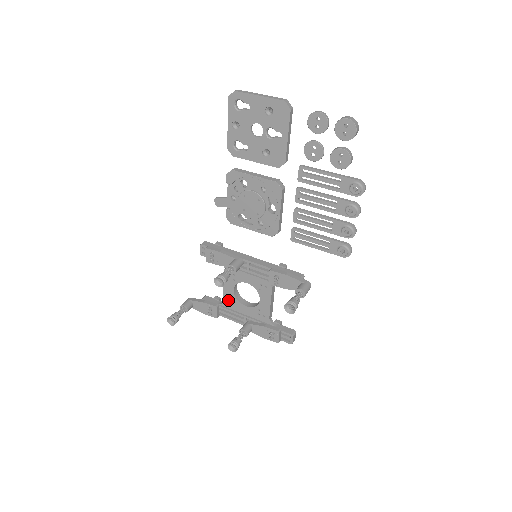
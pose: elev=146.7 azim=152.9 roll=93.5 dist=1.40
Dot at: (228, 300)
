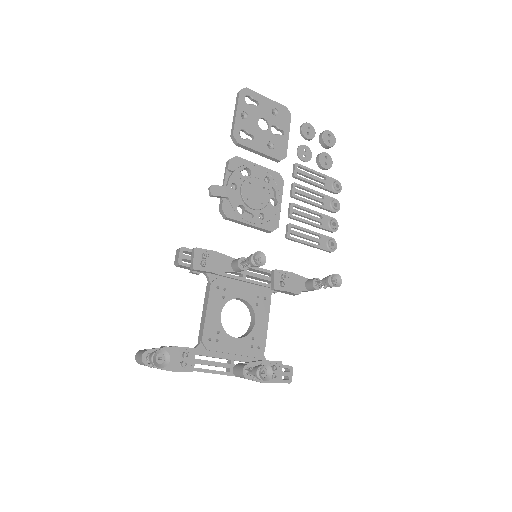
Dot at: (210, 335)
